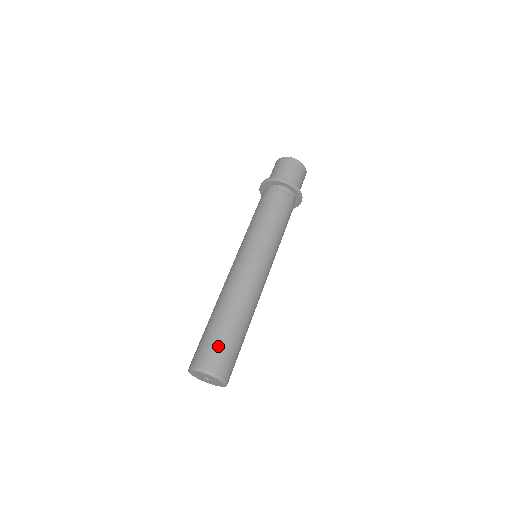
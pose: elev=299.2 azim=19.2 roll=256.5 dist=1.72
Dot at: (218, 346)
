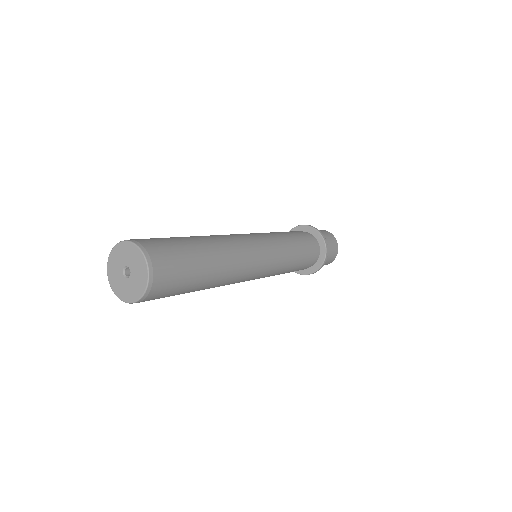
Dot at: (171, 243)
